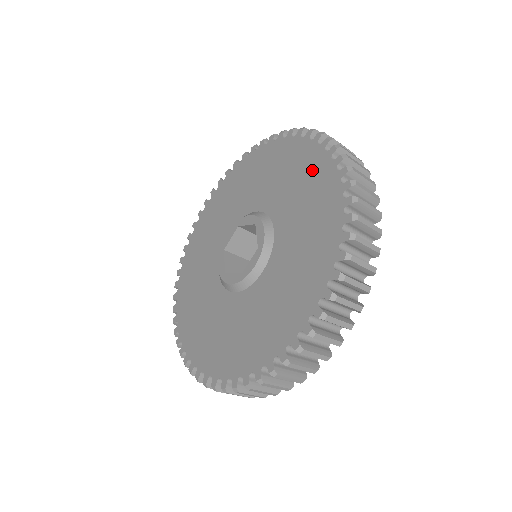
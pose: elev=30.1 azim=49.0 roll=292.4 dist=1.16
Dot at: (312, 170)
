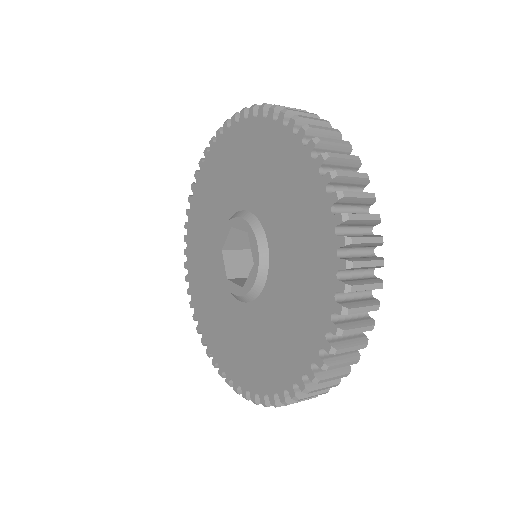
Dot at: (299, 180)
